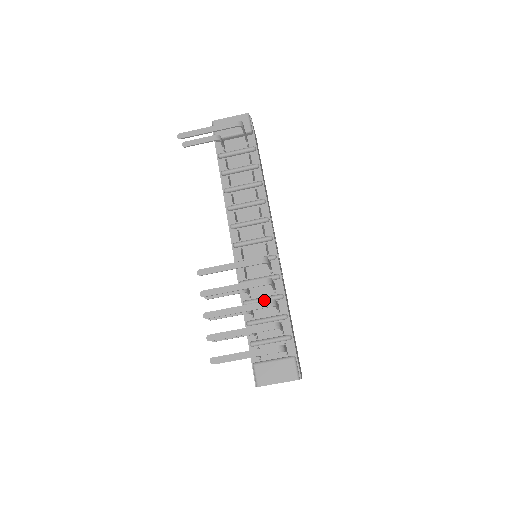
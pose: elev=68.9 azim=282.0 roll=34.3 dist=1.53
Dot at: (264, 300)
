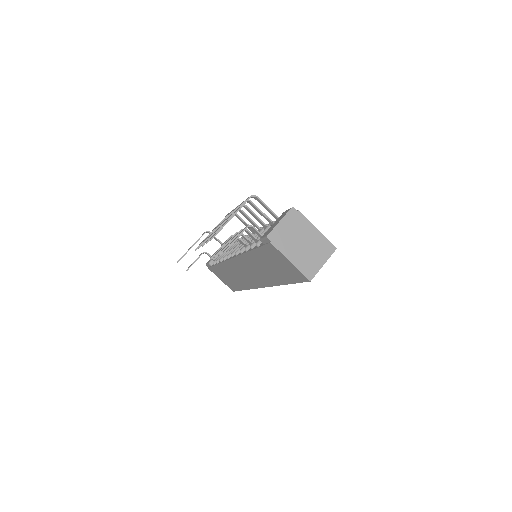
Dot at: (256, 235)
